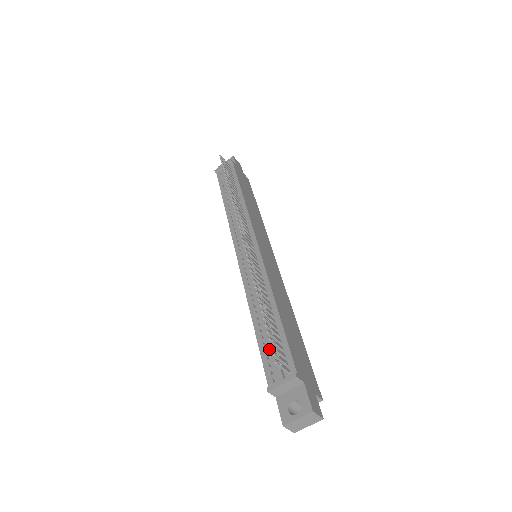
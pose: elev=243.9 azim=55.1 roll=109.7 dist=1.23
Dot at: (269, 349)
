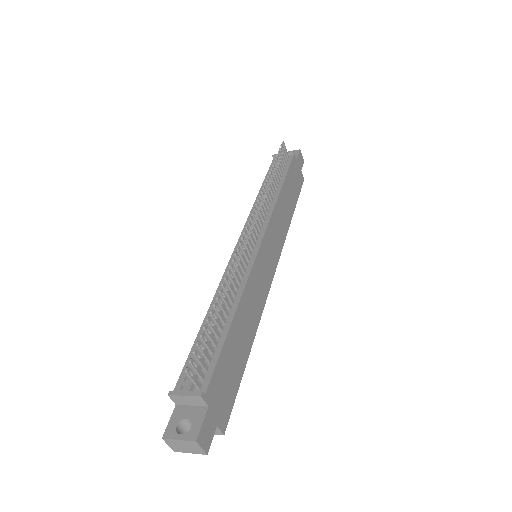
Dot at: occluded
